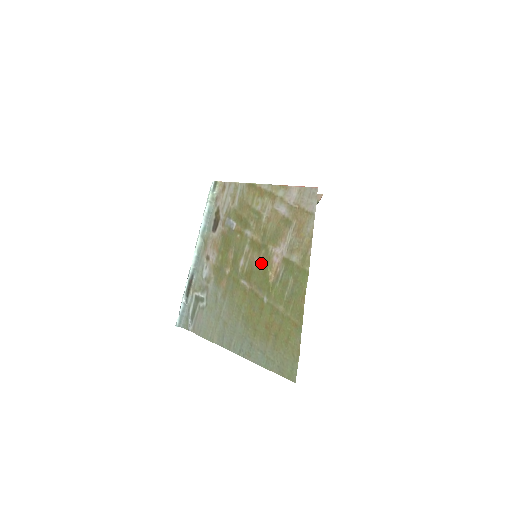
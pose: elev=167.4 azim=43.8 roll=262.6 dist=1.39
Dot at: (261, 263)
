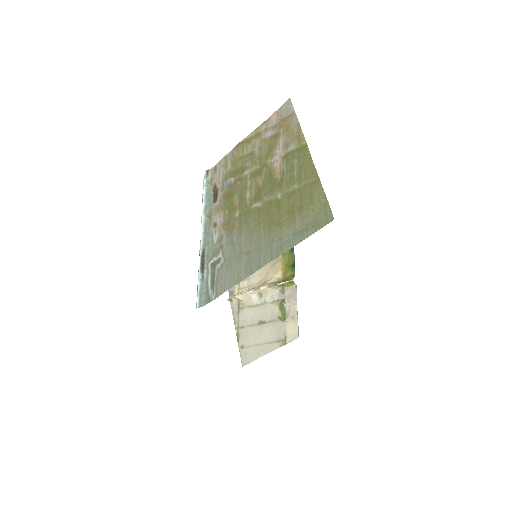
Dot at: (265, 178)
